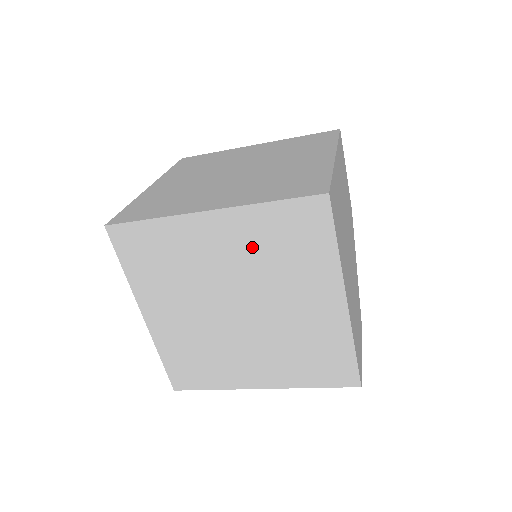
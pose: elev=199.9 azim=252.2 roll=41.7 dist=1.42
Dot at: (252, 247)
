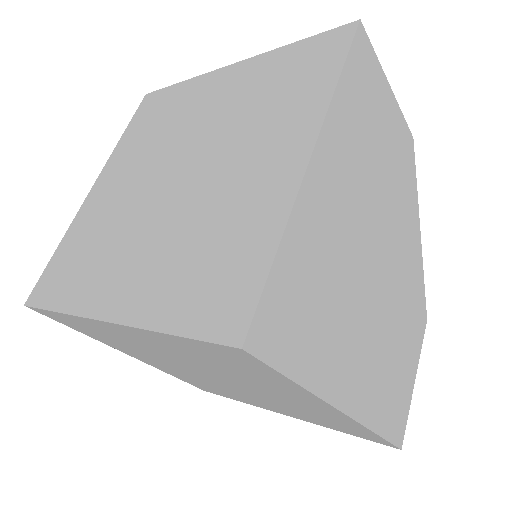
Dot at: (185, 354)
